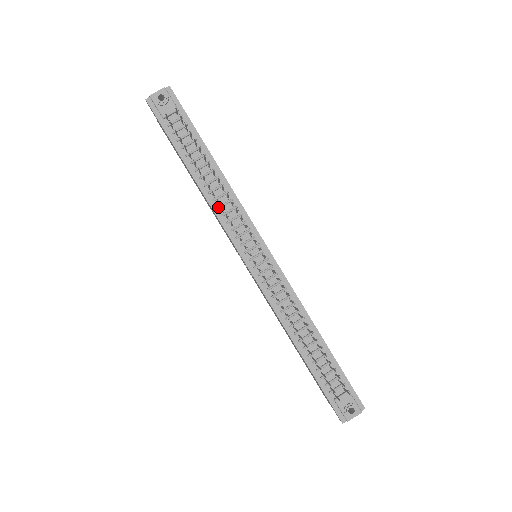
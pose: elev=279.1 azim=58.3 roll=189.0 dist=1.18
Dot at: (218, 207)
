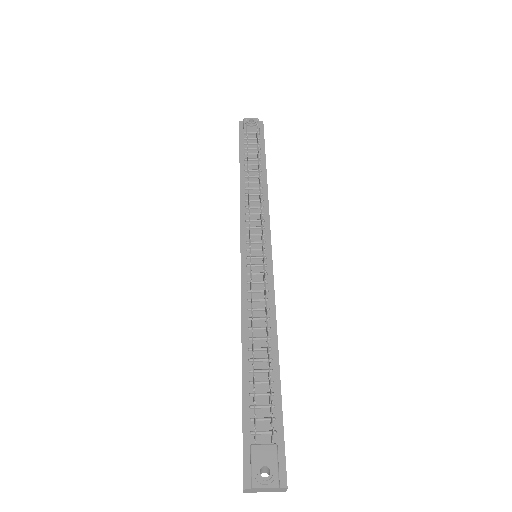
Dot at: (246, 199)
